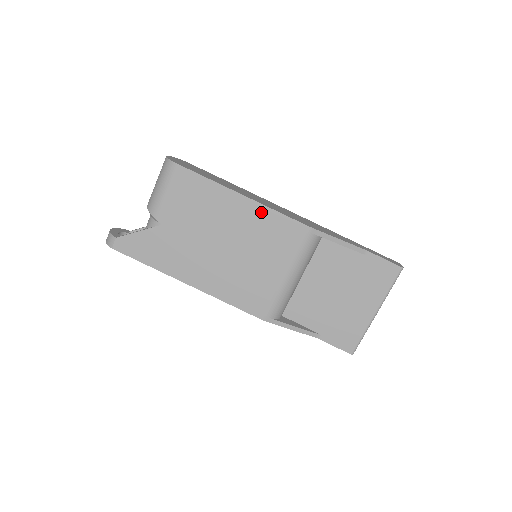
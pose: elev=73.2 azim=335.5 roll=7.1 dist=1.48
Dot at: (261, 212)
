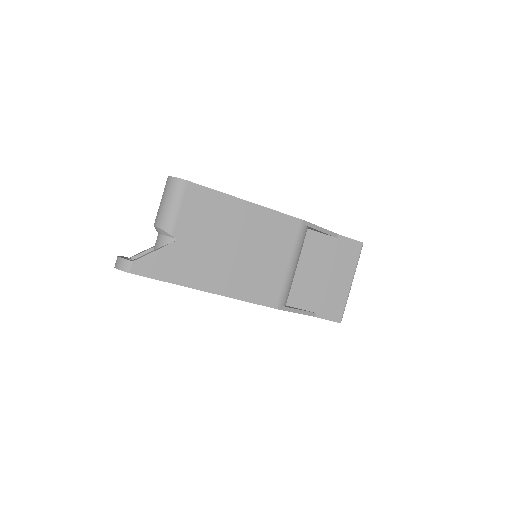
Dot at: (264, 213)
